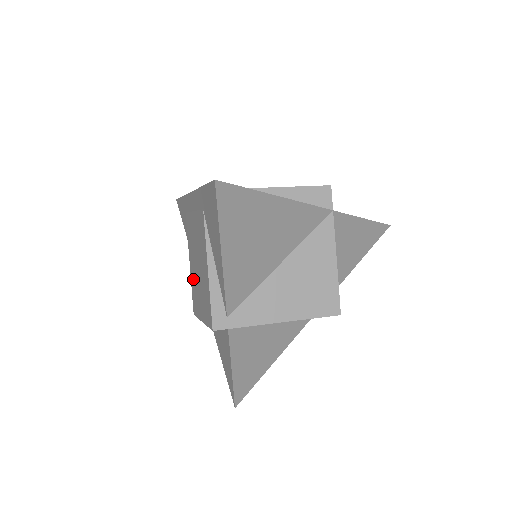
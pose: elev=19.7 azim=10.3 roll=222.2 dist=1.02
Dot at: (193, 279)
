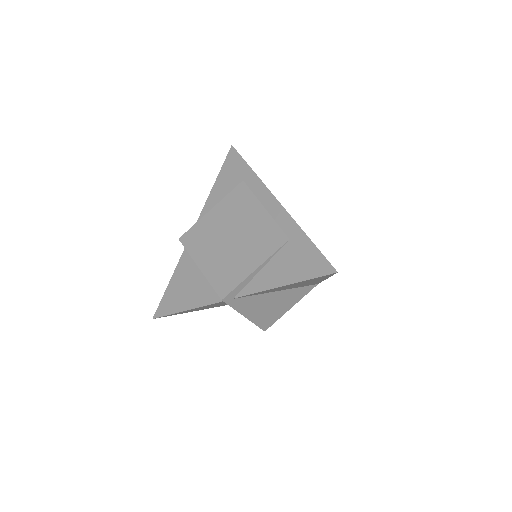
Dot at: (209, 227)
